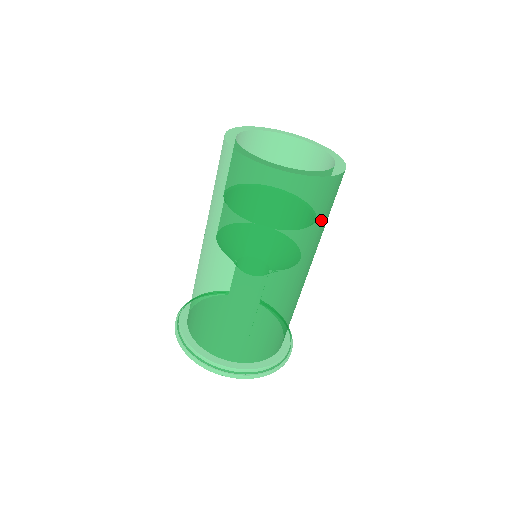
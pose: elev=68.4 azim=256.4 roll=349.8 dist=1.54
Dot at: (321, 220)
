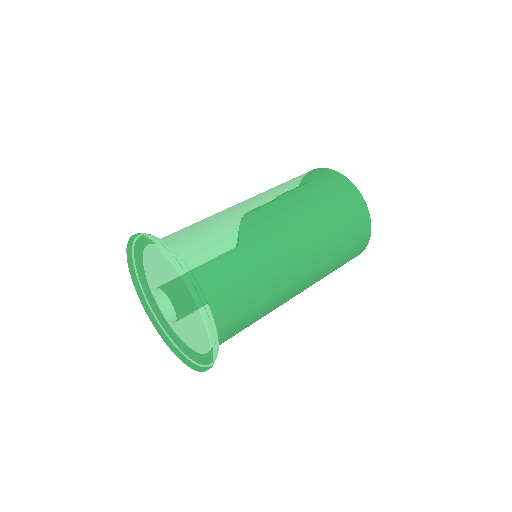
Dot at: (344, 254)
